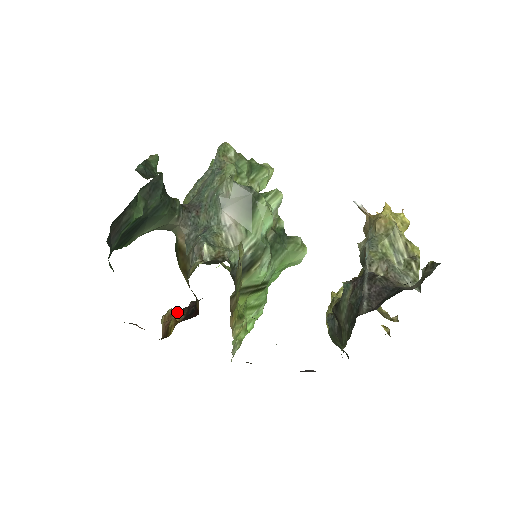
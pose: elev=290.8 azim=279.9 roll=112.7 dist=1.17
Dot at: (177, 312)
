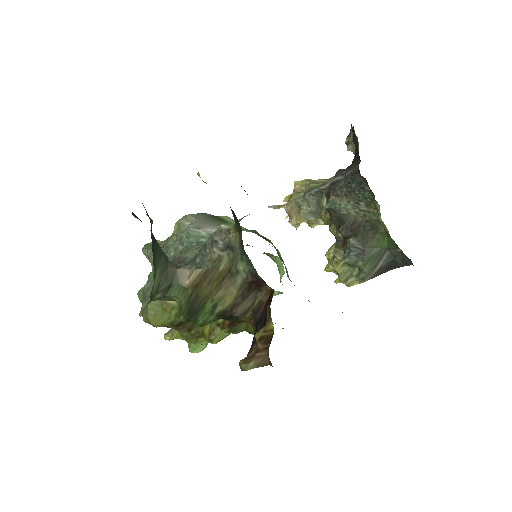
Dot at: occluded
